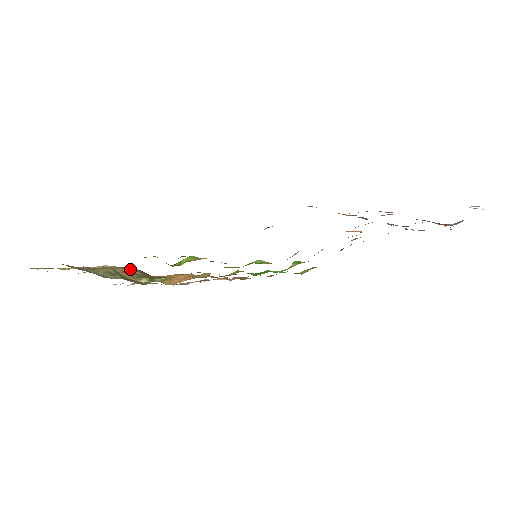
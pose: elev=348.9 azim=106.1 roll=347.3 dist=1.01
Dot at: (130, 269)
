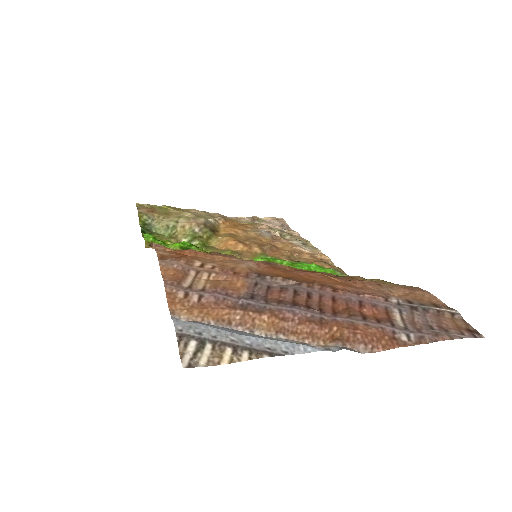
Dot at: (194, 224)
